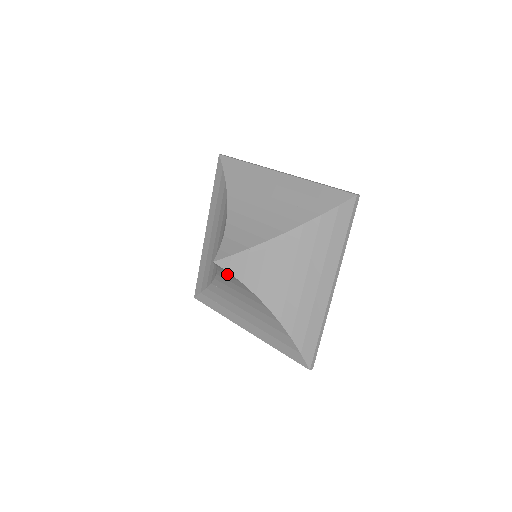
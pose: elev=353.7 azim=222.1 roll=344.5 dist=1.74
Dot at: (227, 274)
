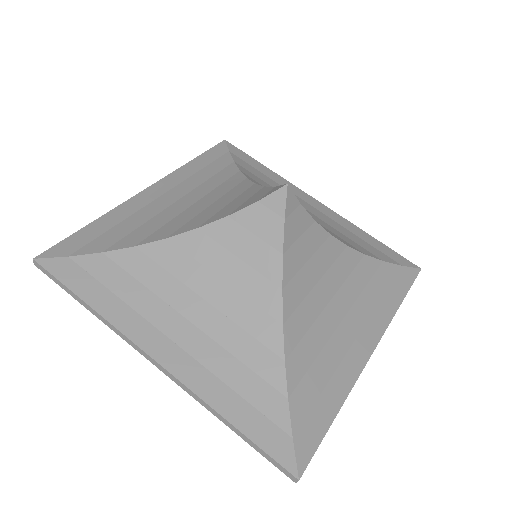
Dot at: (259, 227)
